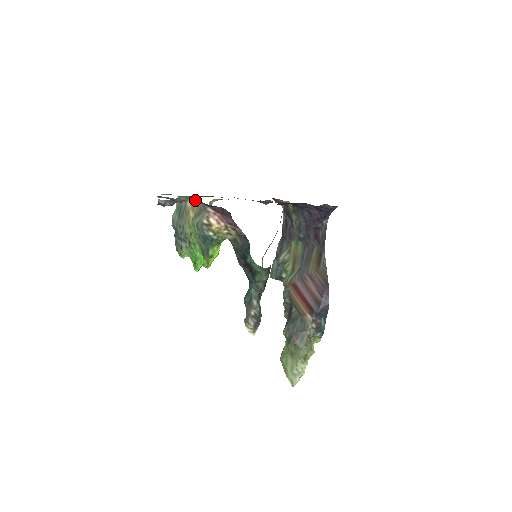
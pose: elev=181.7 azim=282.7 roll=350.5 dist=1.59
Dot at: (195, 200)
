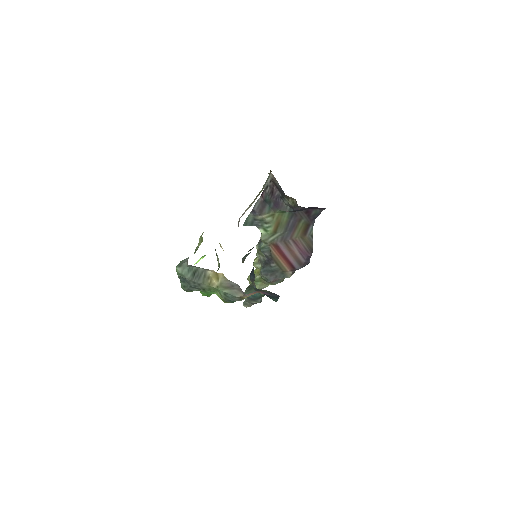
Dot at: occluded
